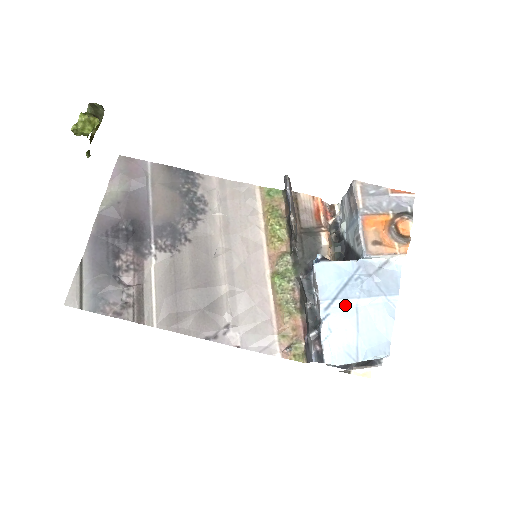
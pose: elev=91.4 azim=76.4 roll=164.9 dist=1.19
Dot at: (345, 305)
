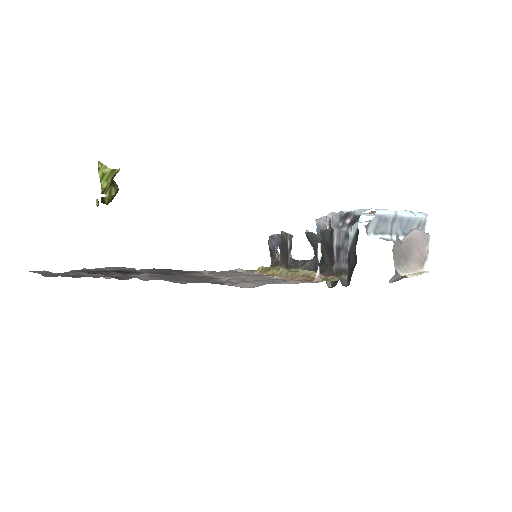
Dot at: occluded
